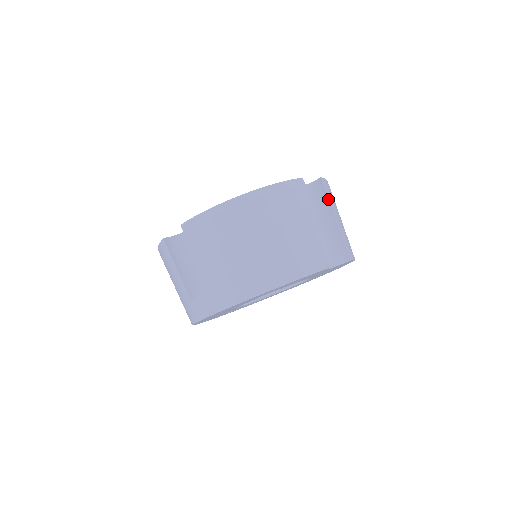
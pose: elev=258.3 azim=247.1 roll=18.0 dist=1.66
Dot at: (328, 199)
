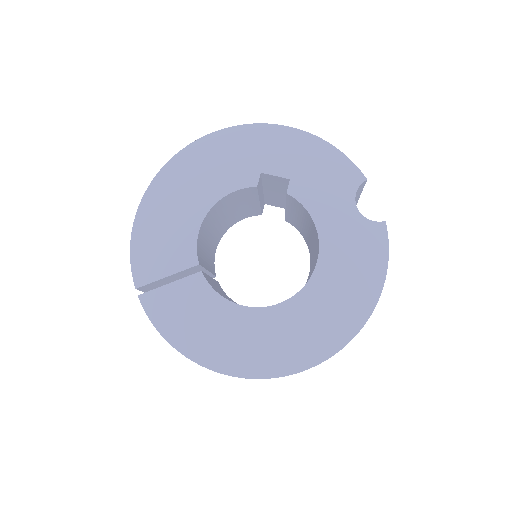
Dot at: occluded
